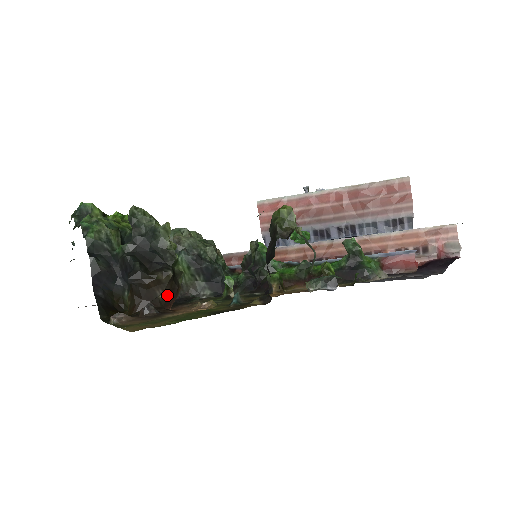
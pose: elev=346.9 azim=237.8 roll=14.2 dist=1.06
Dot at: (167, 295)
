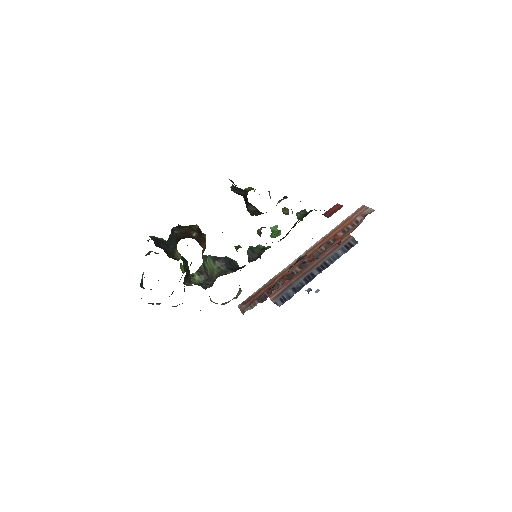
Dot at: (198, 237)
